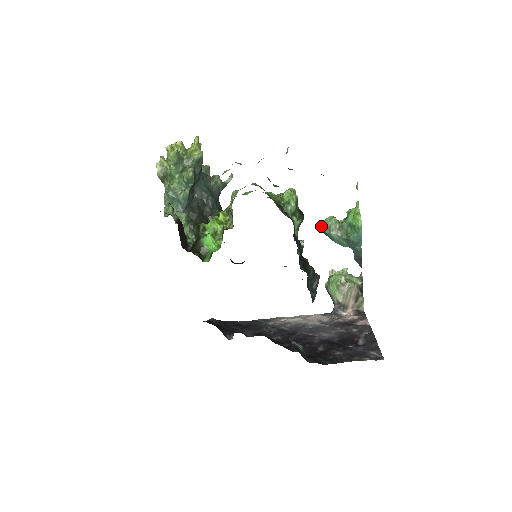
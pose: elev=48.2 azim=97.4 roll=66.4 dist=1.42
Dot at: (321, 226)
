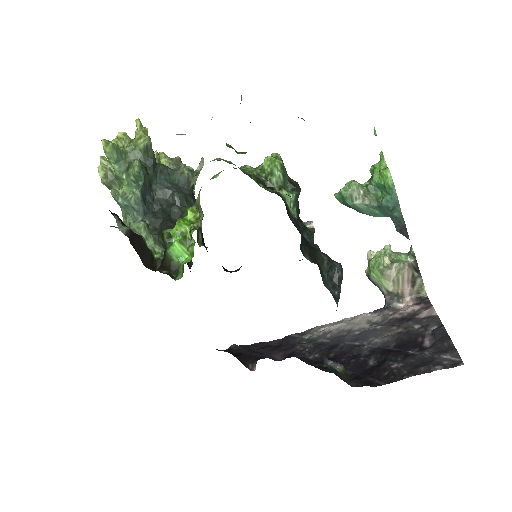
Dot at: (340, 197)
